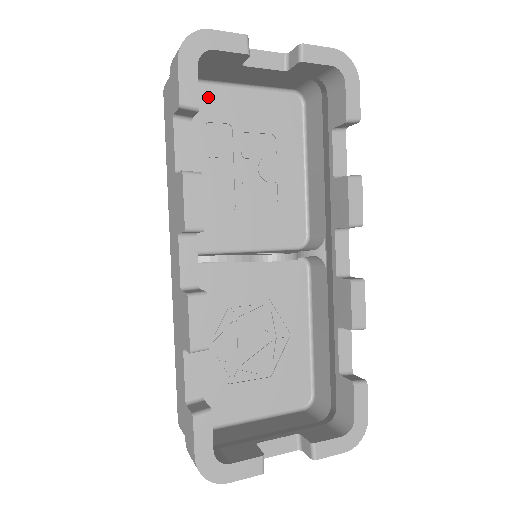
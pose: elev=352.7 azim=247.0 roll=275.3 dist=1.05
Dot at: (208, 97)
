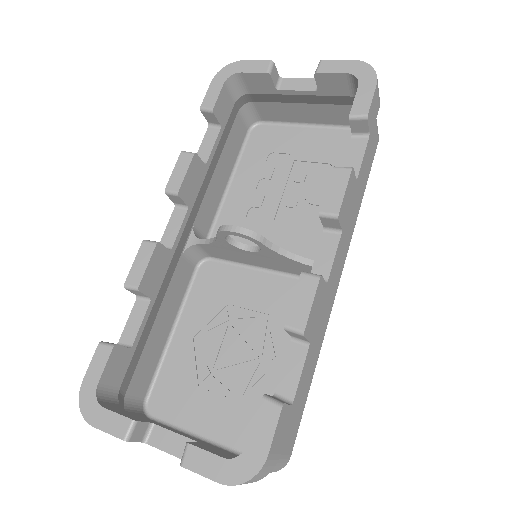
Dot at: (280, 134)
